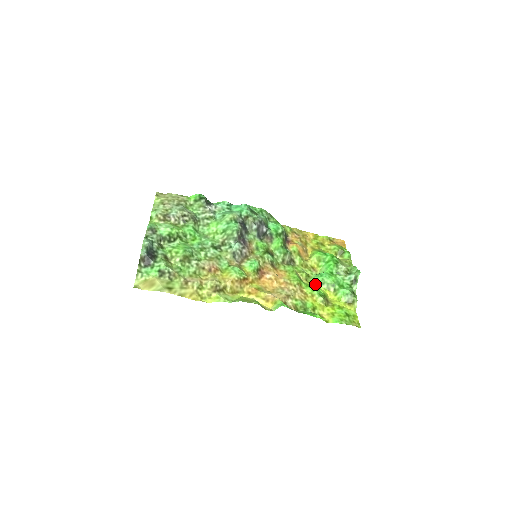
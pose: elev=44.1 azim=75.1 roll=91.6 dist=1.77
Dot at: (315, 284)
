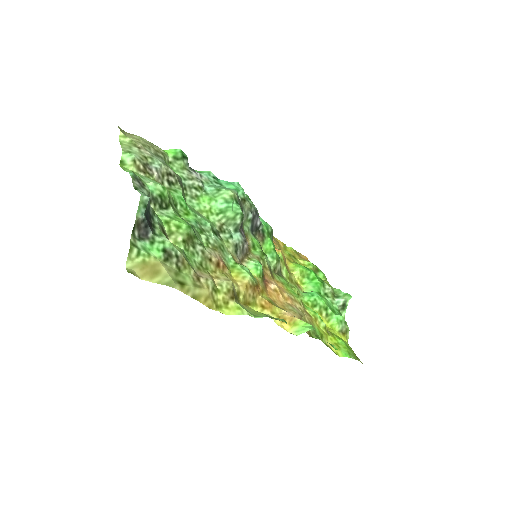
Dot at: (308, 305)
